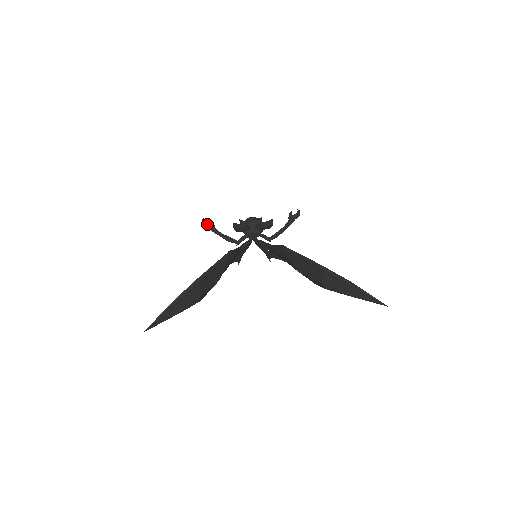
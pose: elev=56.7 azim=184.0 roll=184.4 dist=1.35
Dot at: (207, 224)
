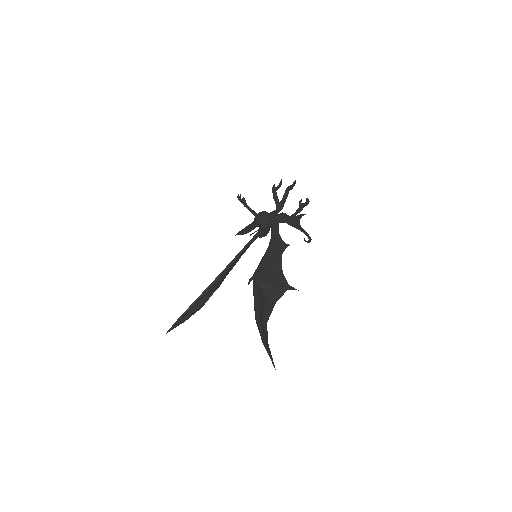
Dot at: (240, 201)
